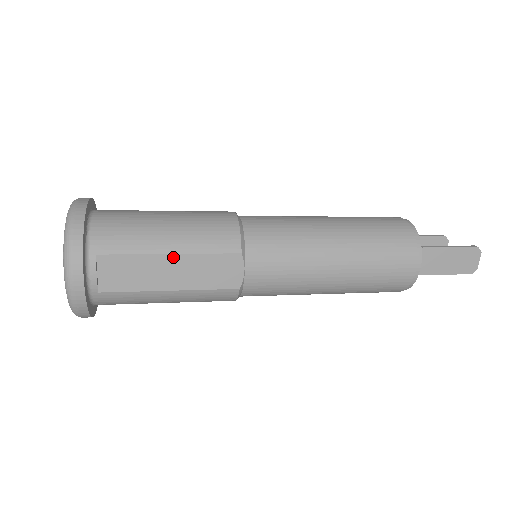
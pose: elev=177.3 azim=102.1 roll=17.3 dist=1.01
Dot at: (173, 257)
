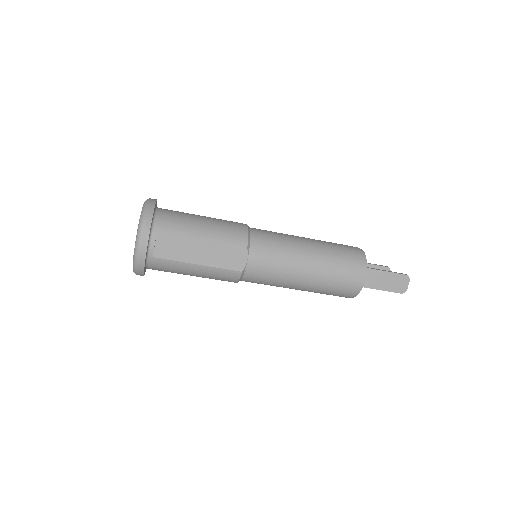
Dot at: (204, 242)
